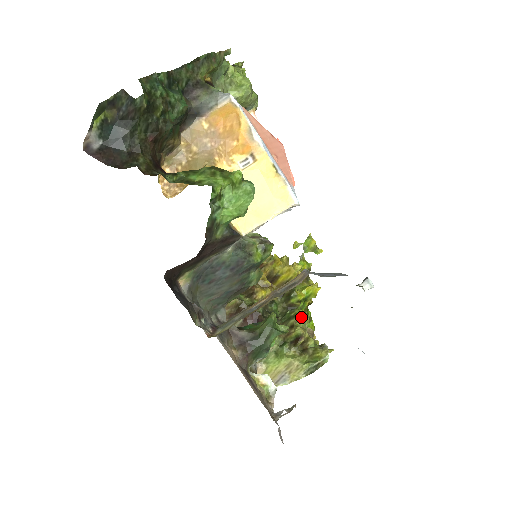
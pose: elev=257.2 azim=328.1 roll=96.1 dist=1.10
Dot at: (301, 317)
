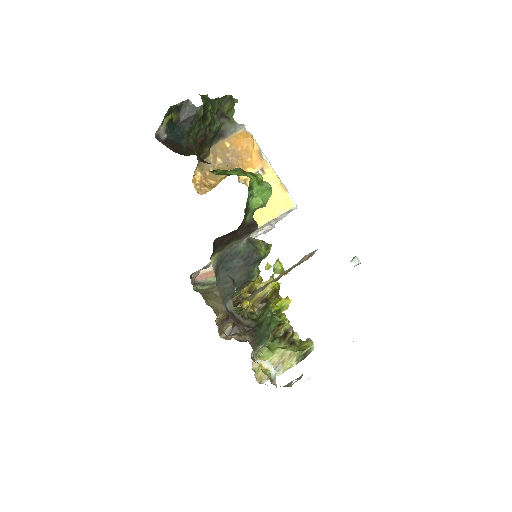
Dot at: (285, 318)
